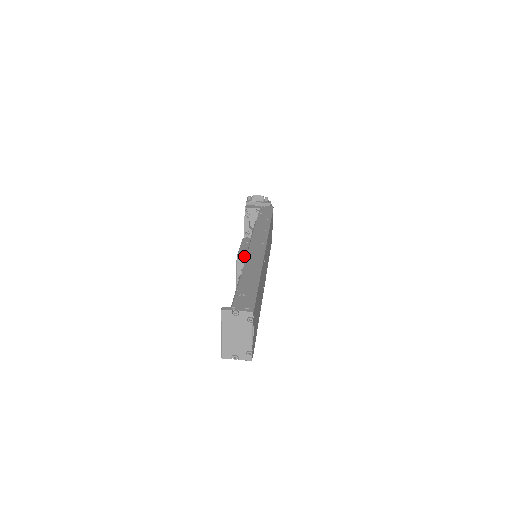
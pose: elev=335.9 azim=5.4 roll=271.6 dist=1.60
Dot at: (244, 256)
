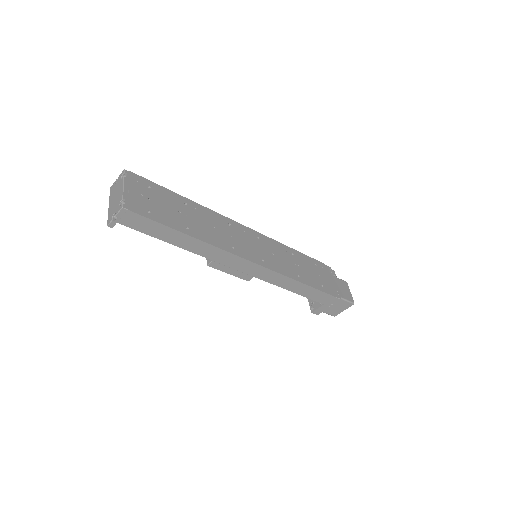
Dot at: occluded
